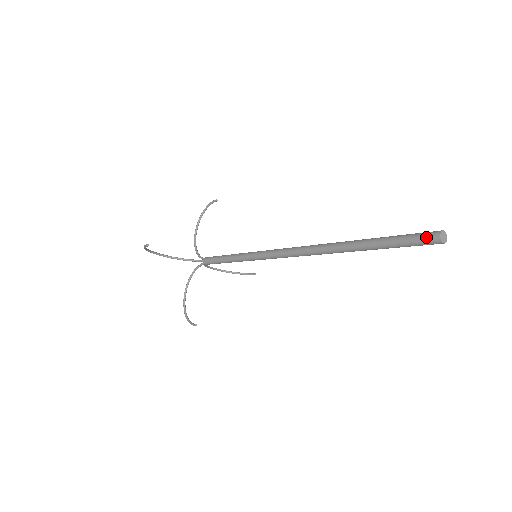
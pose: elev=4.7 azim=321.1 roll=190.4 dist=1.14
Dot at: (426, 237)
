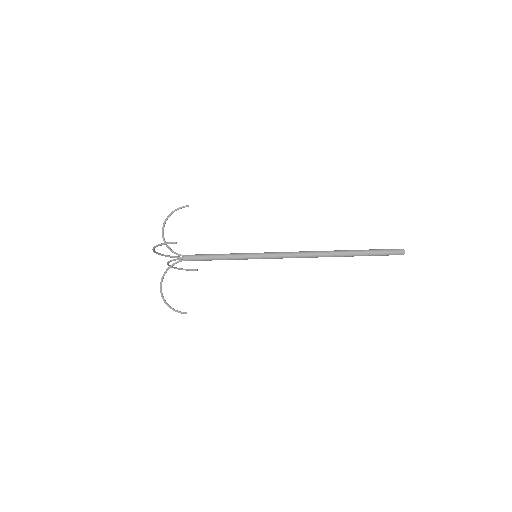
Dot at: (397, 251)
